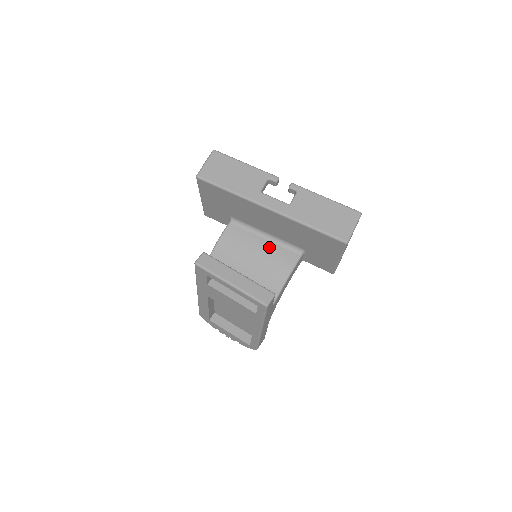
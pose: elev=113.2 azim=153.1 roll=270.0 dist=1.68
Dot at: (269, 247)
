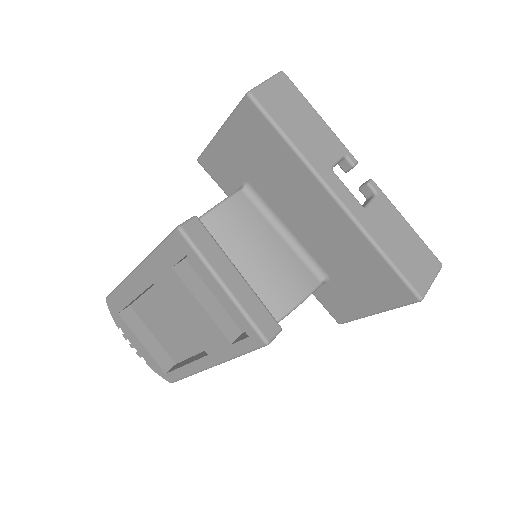
Dot at: (284, 252)
